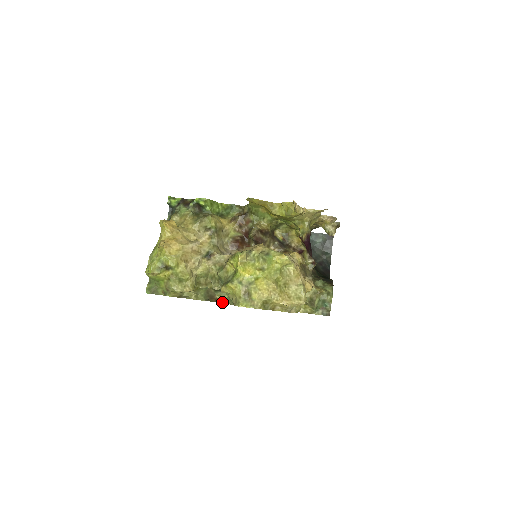
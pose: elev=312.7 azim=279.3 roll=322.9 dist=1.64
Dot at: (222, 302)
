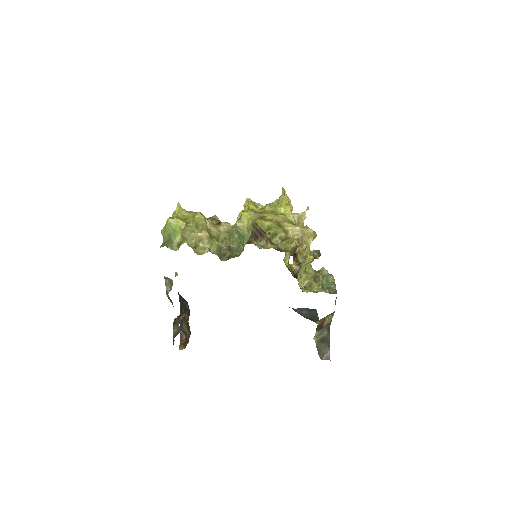
Dot at: (234, 257)
